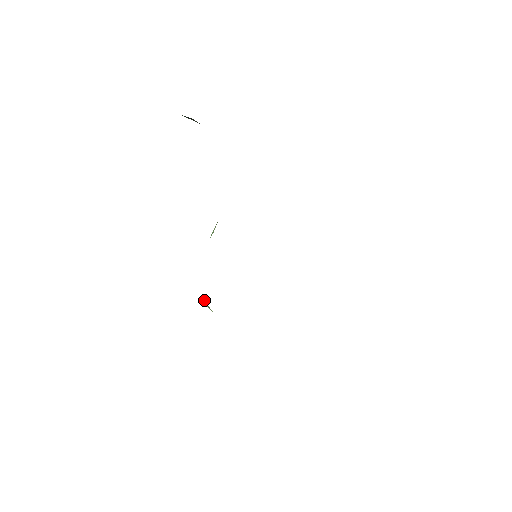
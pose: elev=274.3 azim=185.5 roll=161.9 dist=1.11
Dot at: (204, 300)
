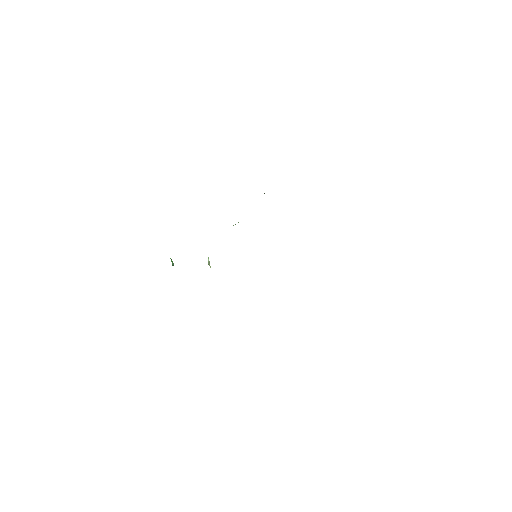
Dot at: occluded
